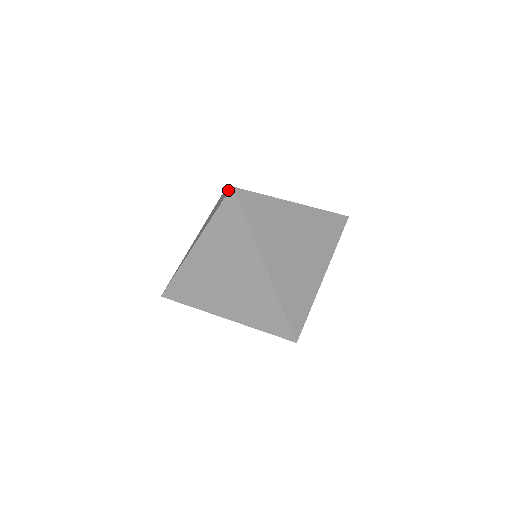
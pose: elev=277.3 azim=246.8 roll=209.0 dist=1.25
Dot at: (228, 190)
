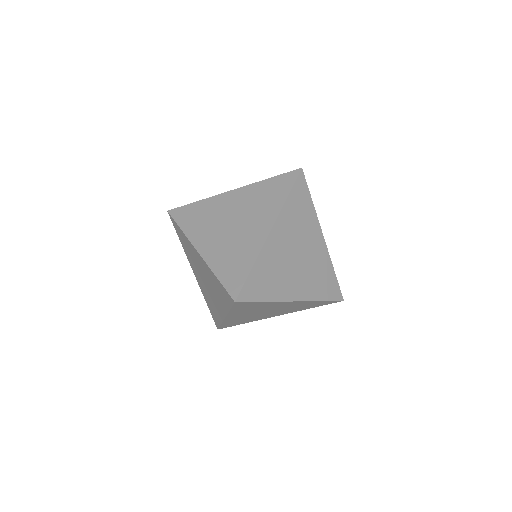
Dot at: (241, 282)
